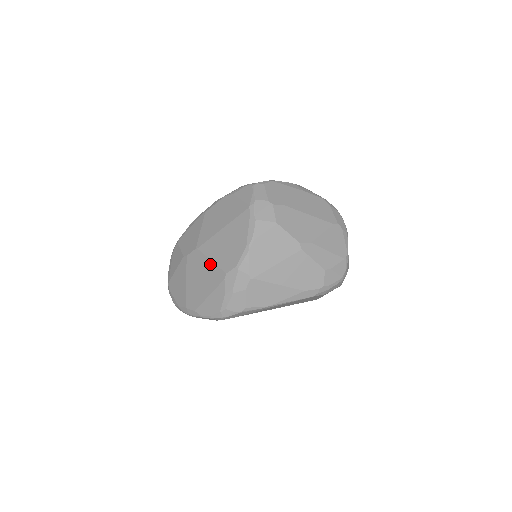
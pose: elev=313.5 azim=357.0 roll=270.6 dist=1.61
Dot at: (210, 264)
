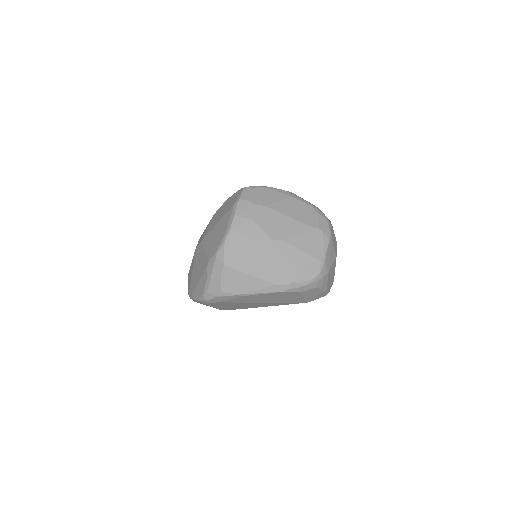
Dot at: (204, 253)
